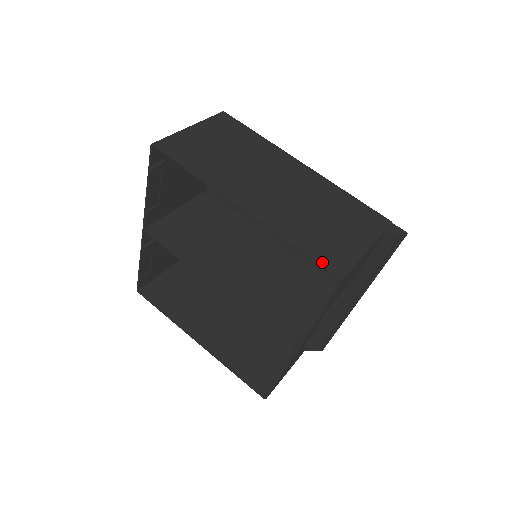
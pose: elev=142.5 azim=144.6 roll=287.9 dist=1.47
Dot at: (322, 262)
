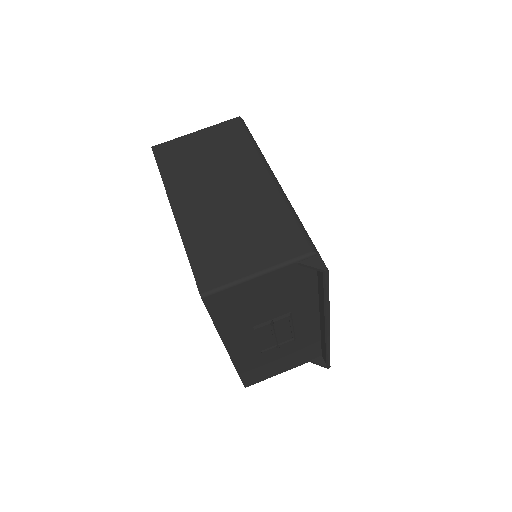
Dot at: (197, 275)
